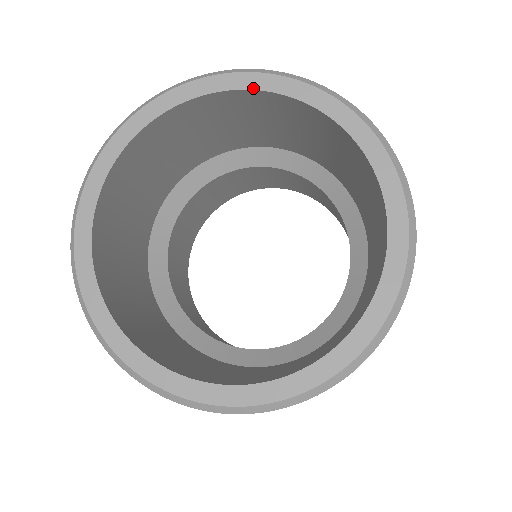
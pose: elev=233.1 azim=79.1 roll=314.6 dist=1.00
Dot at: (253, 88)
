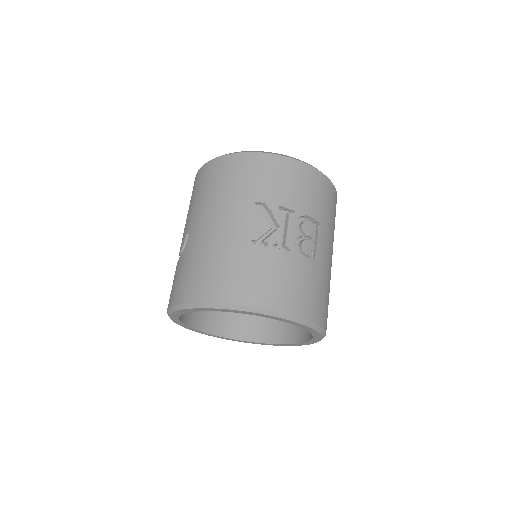
Dot at: occluded
